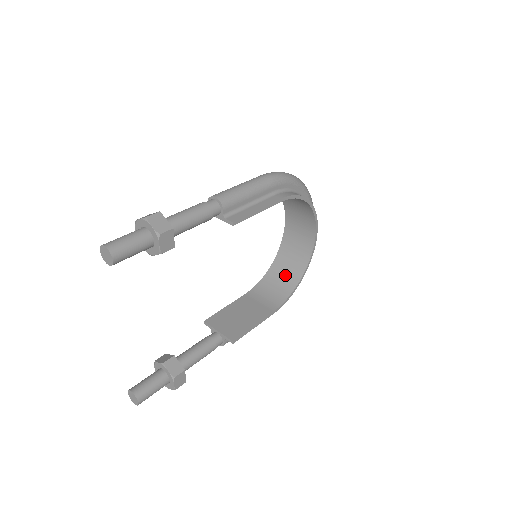
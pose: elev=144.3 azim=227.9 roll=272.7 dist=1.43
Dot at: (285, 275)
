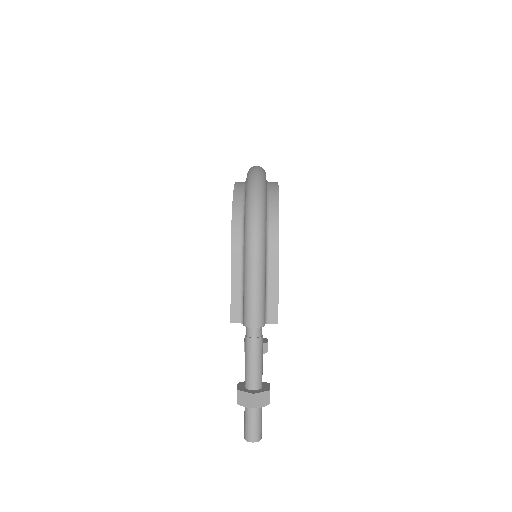
Dot at: occluded
